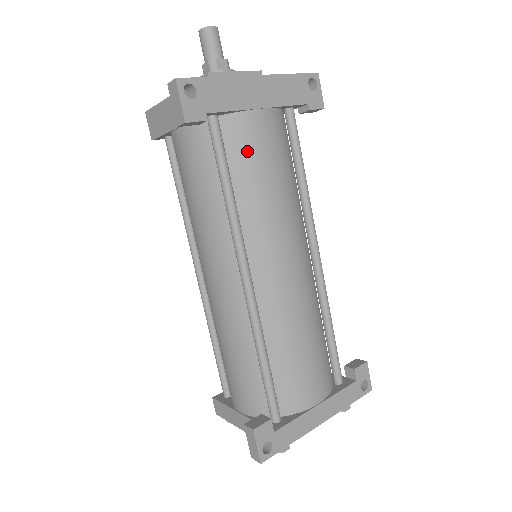
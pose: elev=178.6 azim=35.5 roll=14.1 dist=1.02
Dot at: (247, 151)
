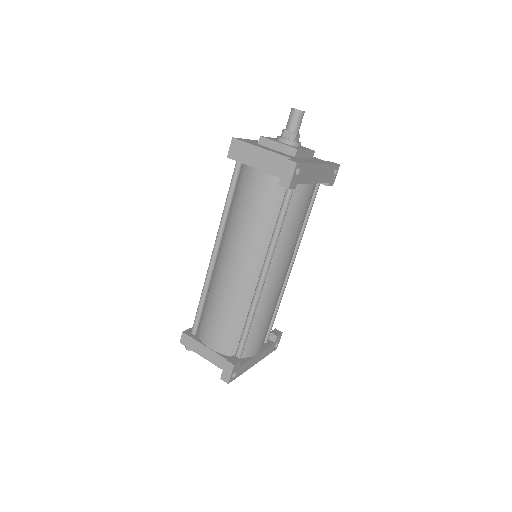
Dot at: (298, 206)
